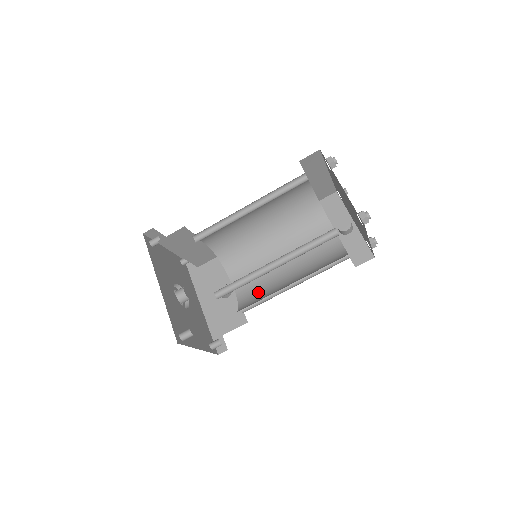
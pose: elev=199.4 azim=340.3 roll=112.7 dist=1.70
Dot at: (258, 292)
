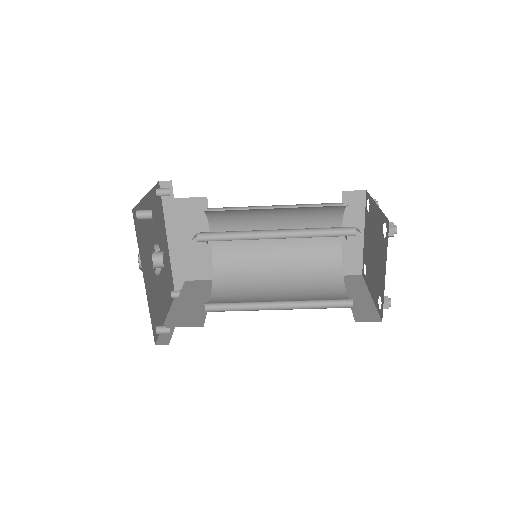
Dot at: (238, 263)
